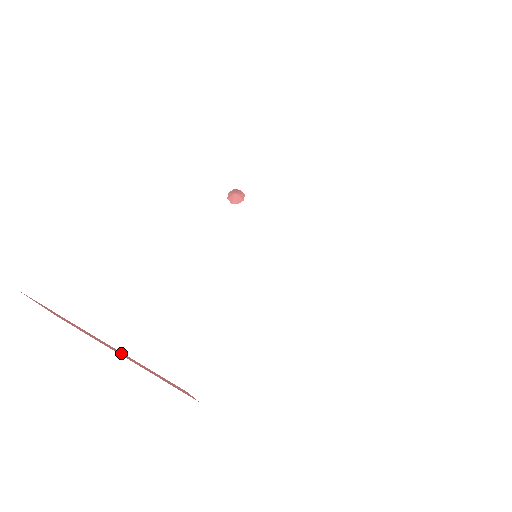
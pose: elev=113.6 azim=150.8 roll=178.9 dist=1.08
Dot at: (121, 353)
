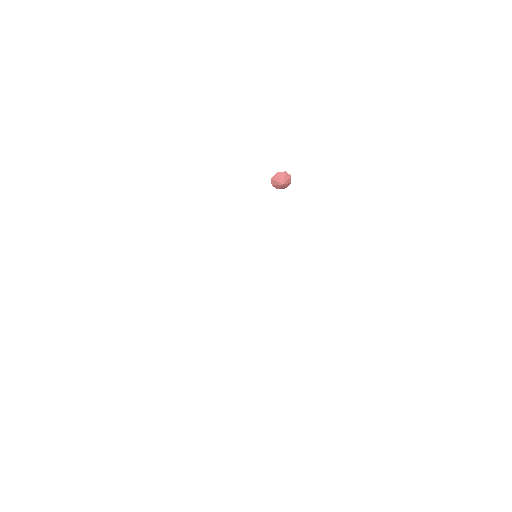
Dot at: occluded
